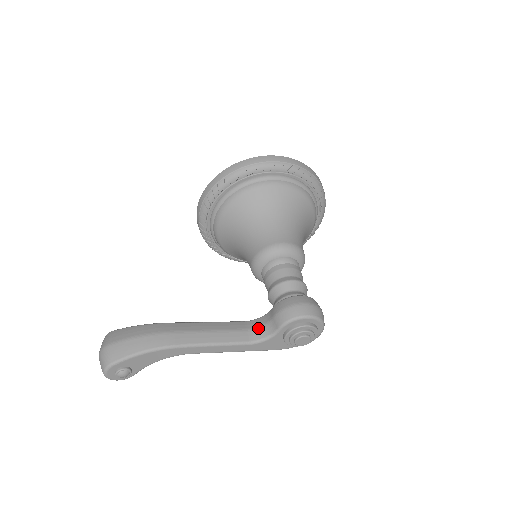
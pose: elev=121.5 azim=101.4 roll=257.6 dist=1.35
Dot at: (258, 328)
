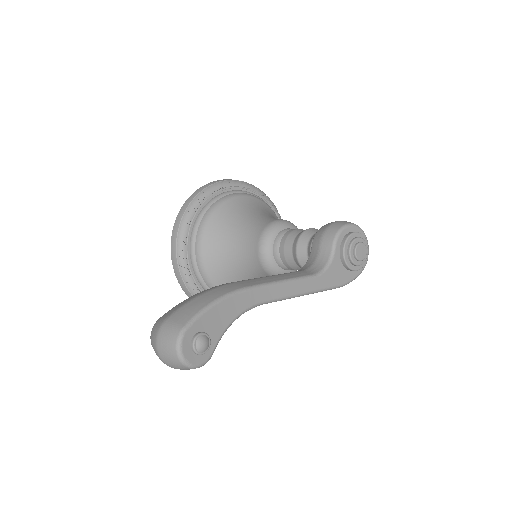
Dot at: (312, 265)
